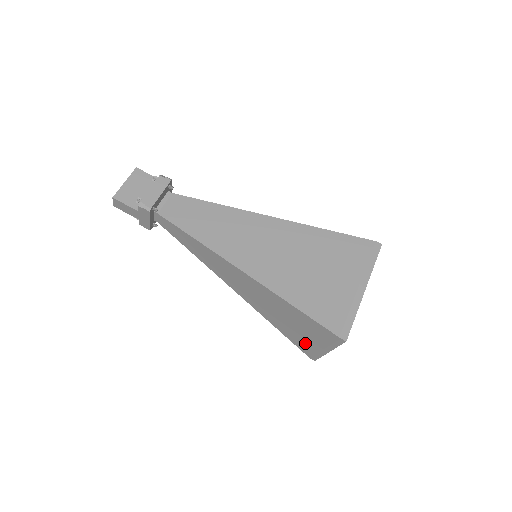
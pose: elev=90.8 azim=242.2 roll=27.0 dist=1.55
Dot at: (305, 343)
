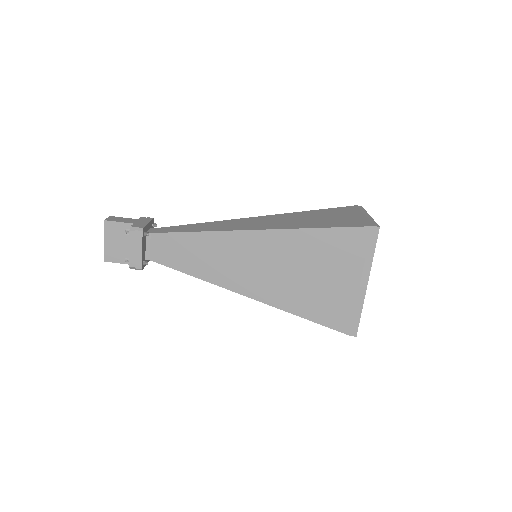
Dot at: occluded
